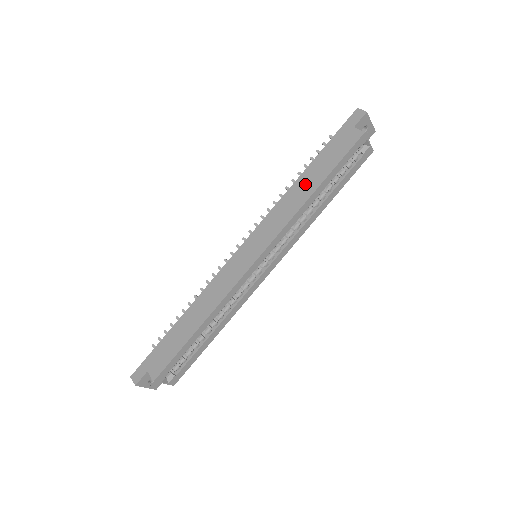
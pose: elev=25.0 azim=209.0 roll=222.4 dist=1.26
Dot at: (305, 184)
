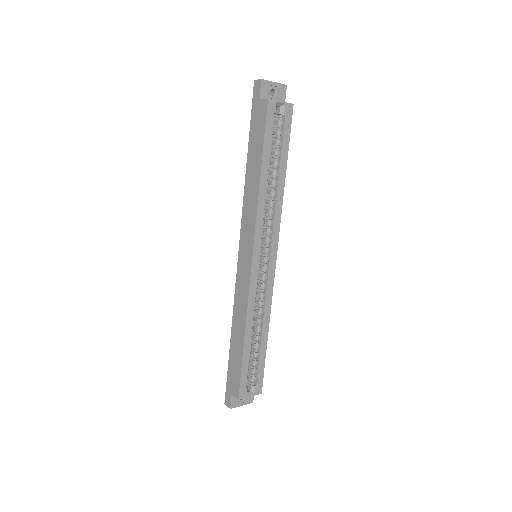
Dot at: (252, 175)
